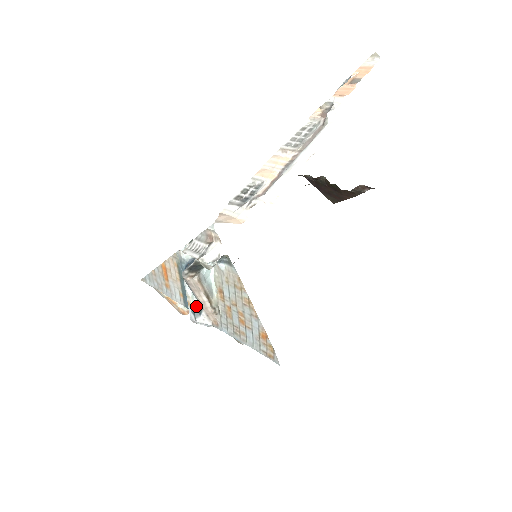
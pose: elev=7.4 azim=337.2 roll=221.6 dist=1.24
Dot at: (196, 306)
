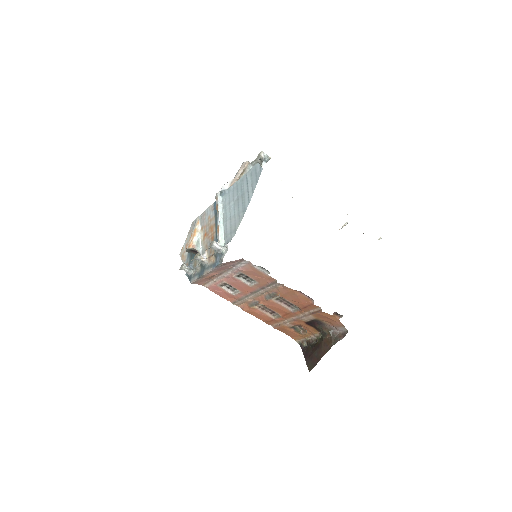
Dot at: occluded
